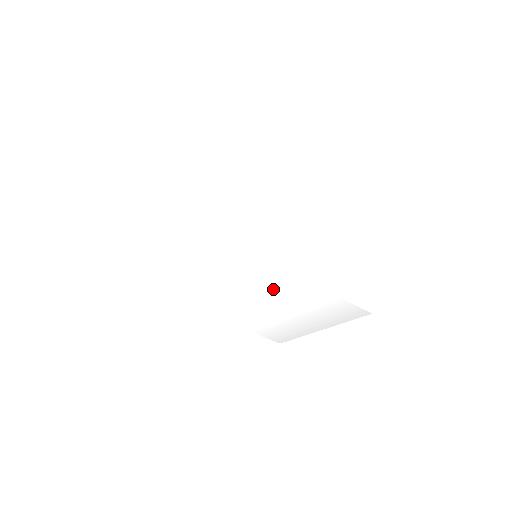
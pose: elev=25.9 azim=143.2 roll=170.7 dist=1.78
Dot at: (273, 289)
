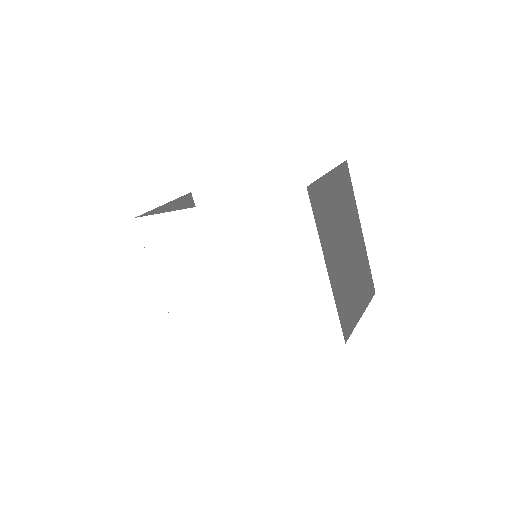
Dot at: (224, 243)
